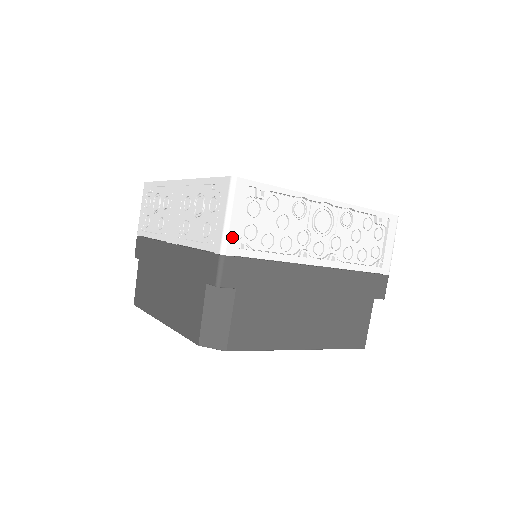
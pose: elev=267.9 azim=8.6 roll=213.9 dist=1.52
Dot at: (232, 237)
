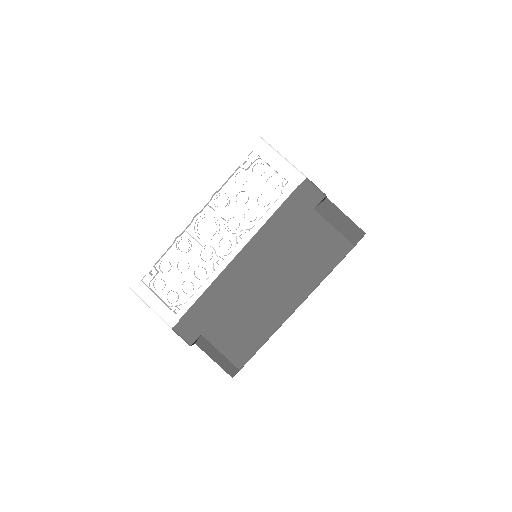
Dot at: (165, 315)
